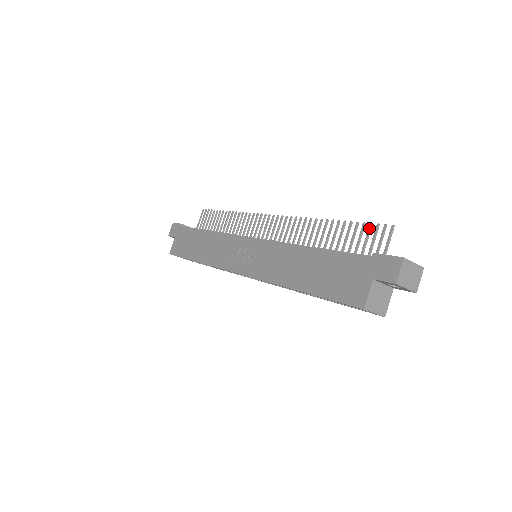
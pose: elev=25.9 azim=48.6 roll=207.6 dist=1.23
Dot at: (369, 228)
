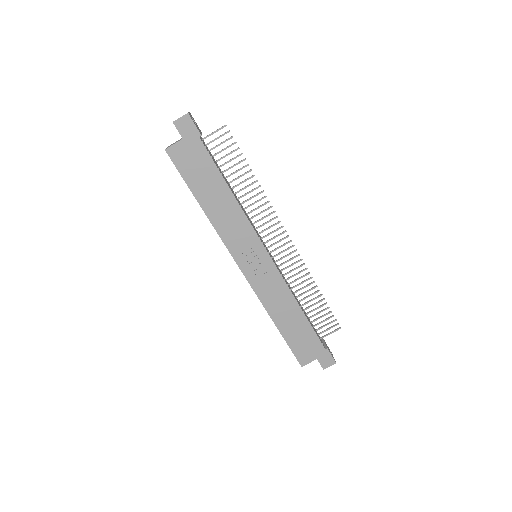
Dot at: occluded
